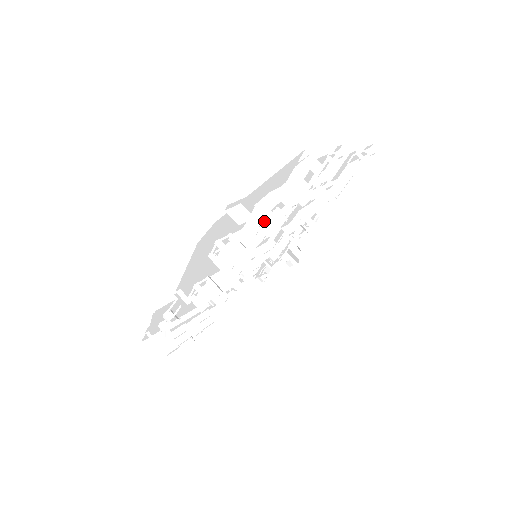
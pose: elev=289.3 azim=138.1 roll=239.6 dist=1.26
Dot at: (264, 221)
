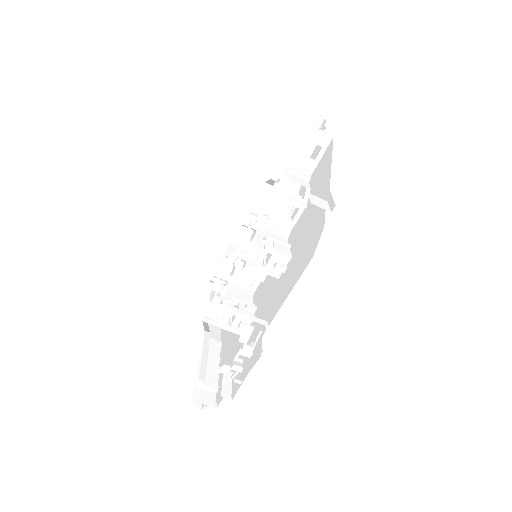
Dot at: occluded
